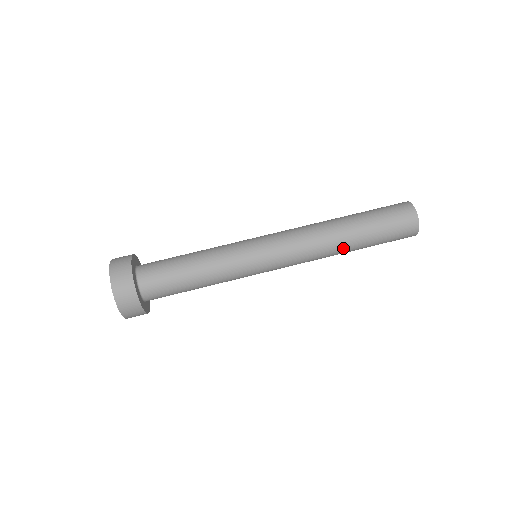
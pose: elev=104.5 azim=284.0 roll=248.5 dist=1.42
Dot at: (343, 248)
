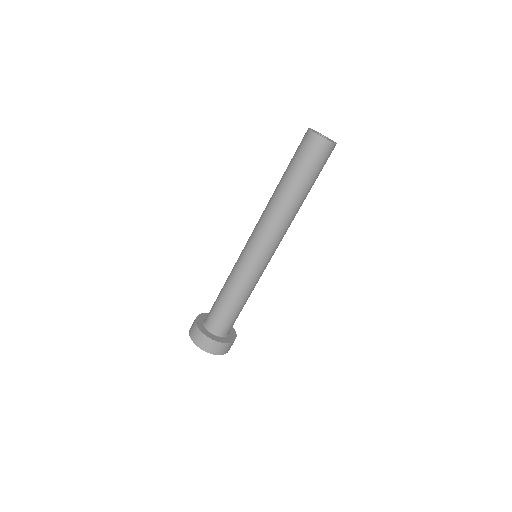
Dot at: (301, 205)
